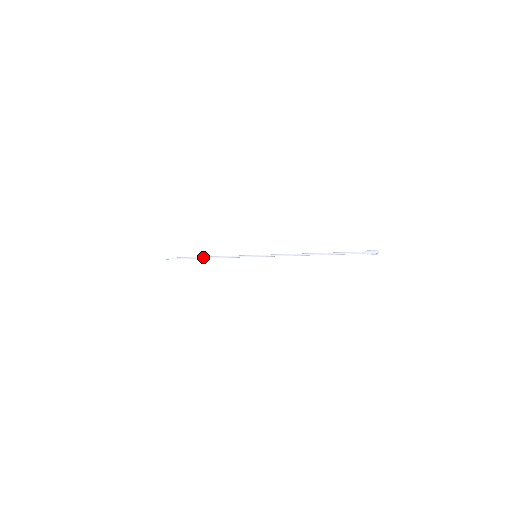
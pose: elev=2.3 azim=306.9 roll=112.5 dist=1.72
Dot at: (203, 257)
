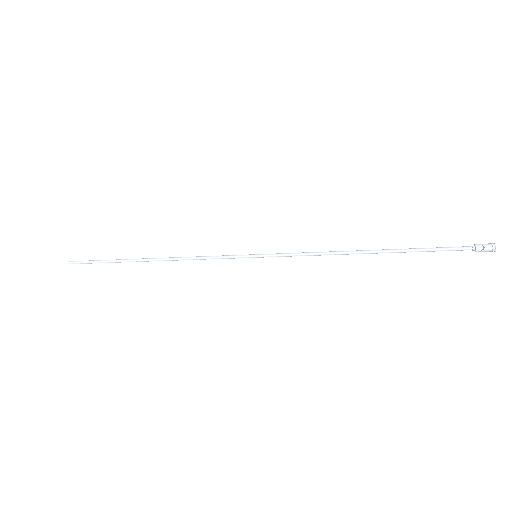
Dot at: (148, 258)
